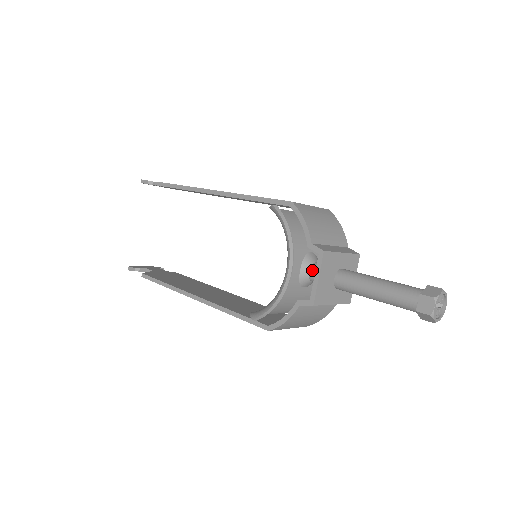
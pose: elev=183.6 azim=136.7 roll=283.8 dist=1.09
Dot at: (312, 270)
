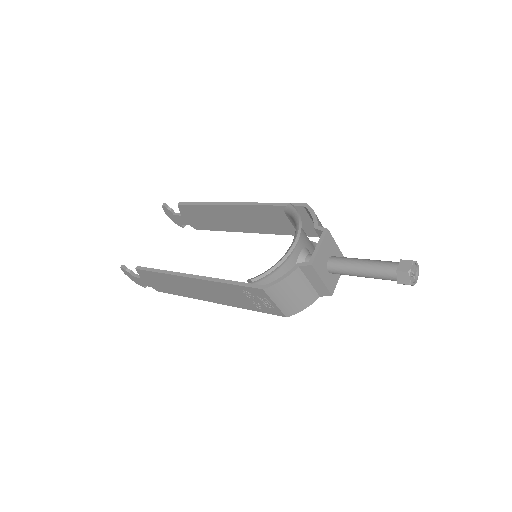
Dot at: (309, 256)
